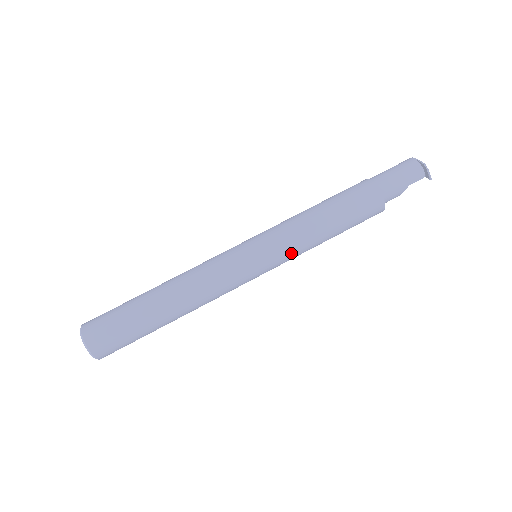
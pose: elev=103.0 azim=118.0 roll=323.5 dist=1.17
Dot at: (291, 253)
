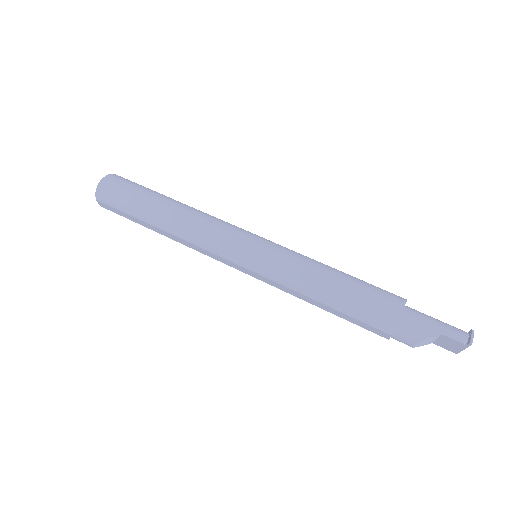
Dot at: (283, 262)
